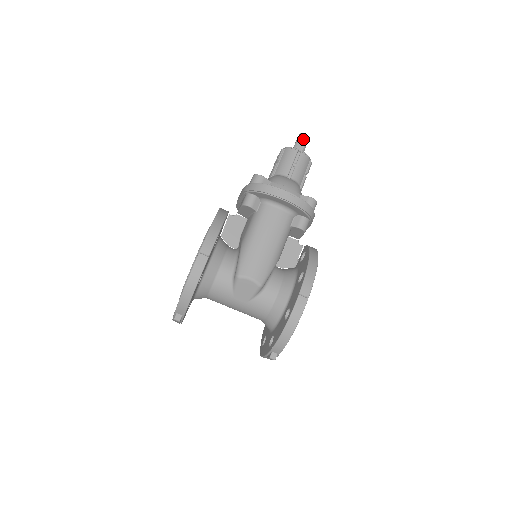
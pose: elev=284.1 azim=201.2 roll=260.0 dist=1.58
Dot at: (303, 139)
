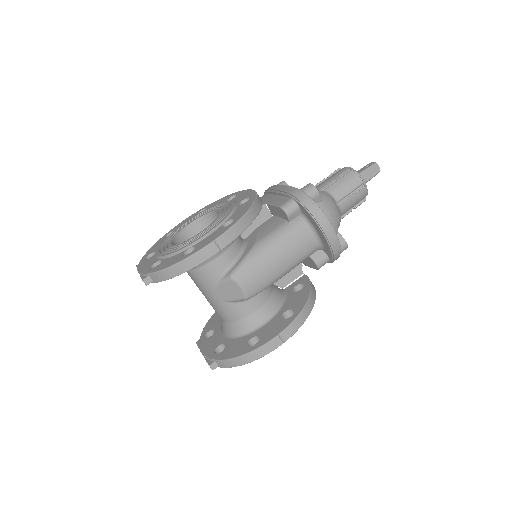
Dot at: (374, 171)
